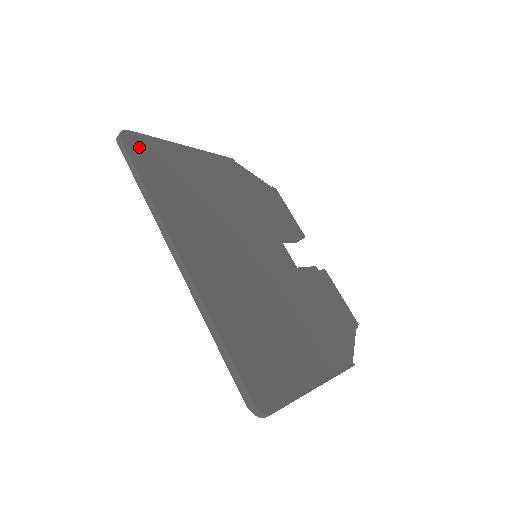
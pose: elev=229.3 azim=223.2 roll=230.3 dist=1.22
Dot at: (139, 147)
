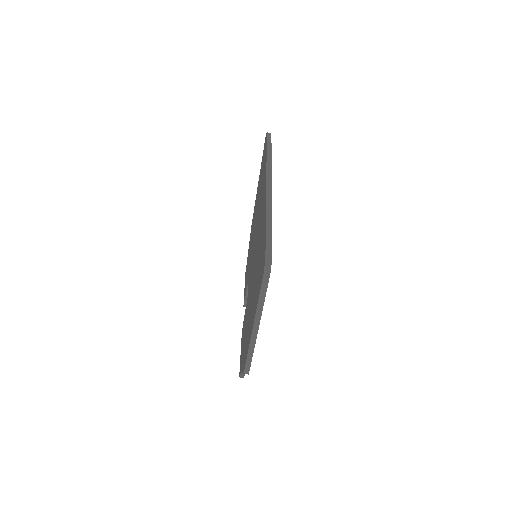
Dot at: occluded
